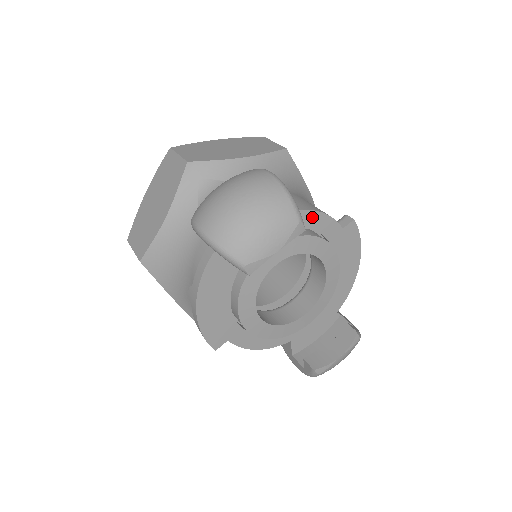
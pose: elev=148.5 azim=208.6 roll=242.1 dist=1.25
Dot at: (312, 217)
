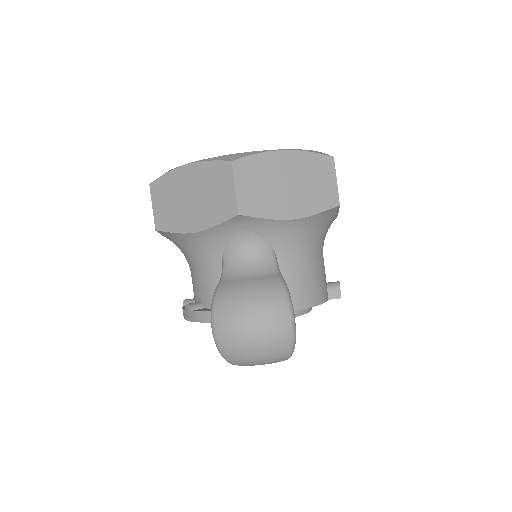
Dot at: occluded
